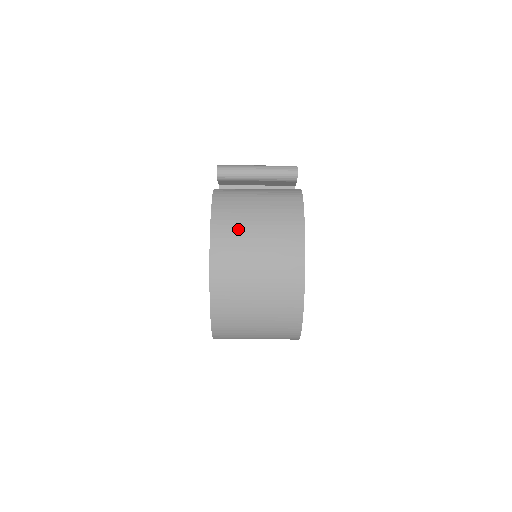
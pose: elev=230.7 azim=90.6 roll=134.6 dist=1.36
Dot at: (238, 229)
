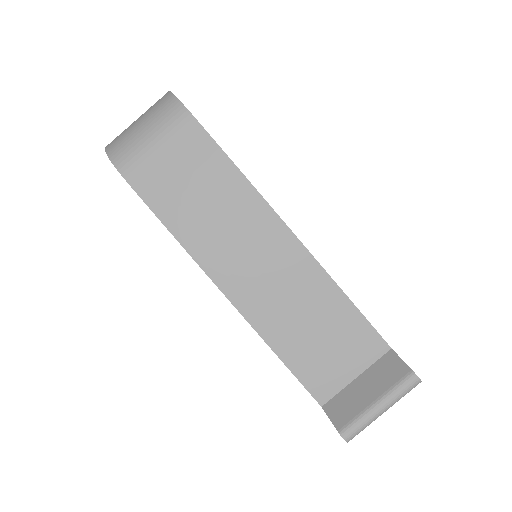
Dot at: occluded
